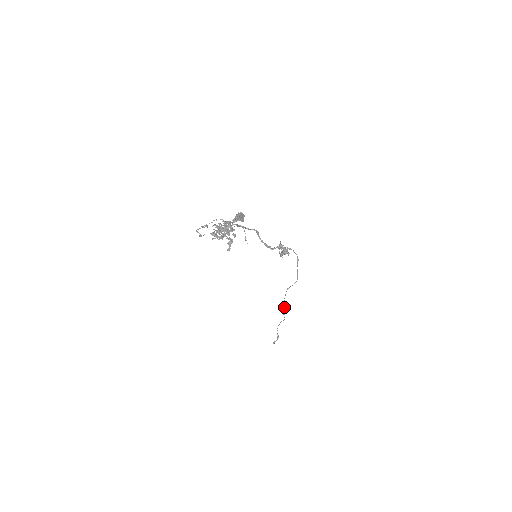
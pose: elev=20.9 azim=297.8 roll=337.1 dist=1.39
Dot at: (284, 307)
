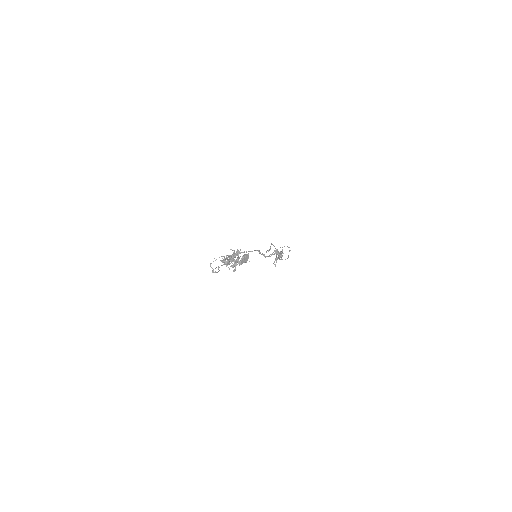
Dot at: occluded
